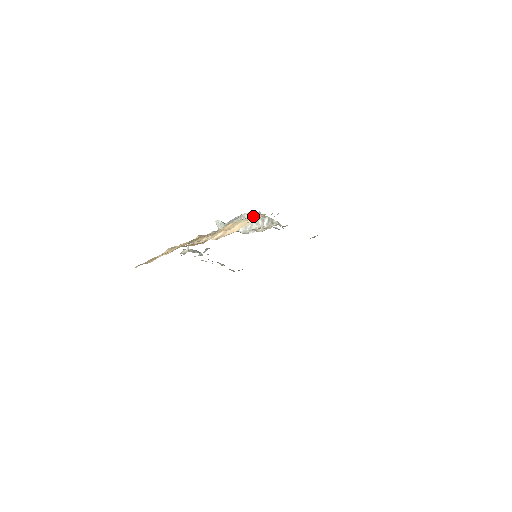
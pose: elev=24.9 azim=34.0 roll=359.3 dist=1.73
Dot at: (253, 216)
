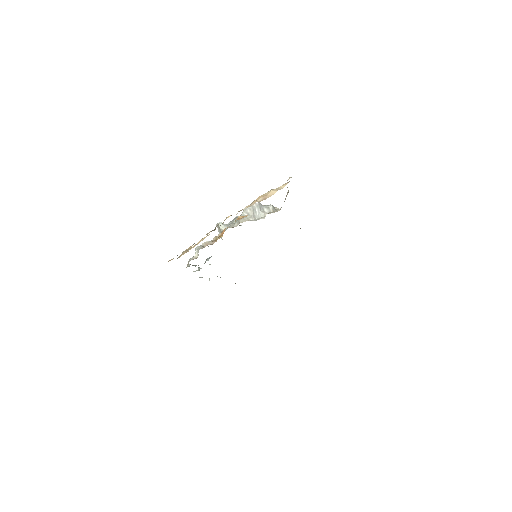
Dot at: (258, 206)
